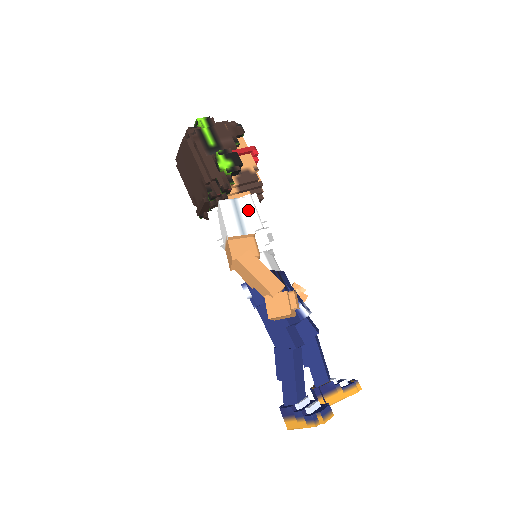
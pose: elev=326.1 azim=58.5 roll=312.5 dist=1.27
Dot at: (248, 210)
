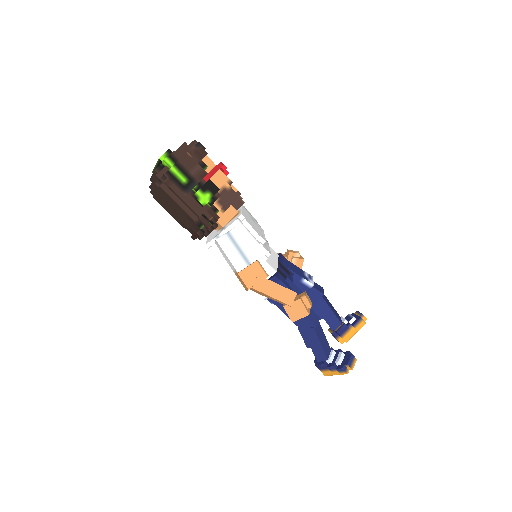
Dot at: (244, 239)
